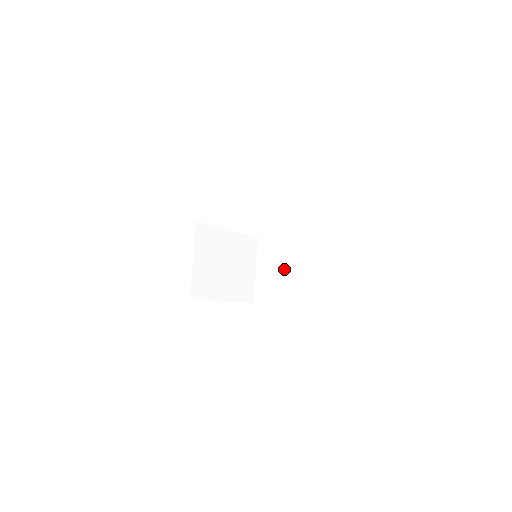
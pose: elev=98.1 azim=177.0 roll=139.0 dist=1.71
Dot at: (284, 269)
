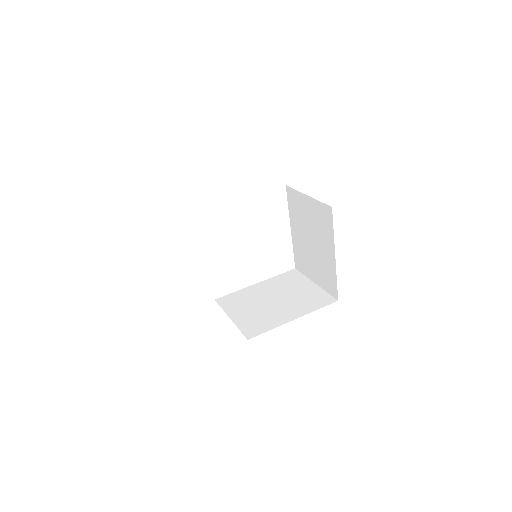
Dot at: (312, 247)
